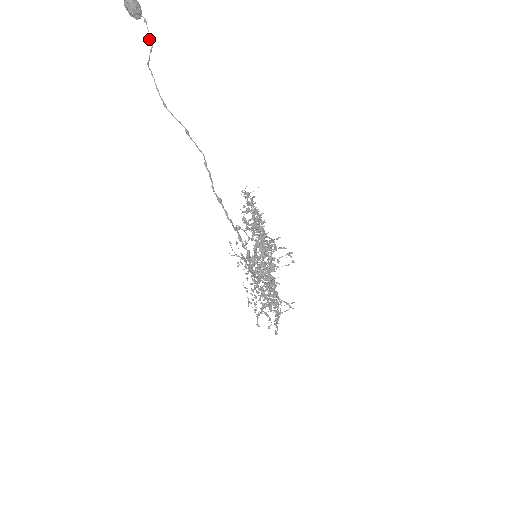
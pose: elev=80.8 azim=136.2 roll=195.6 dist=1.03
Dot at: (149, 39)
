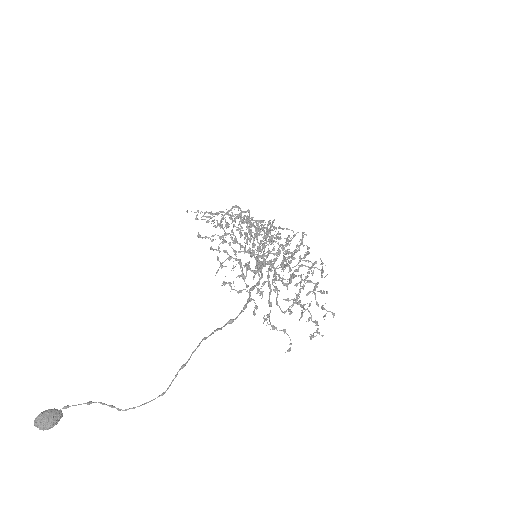
Dot at: occluded
